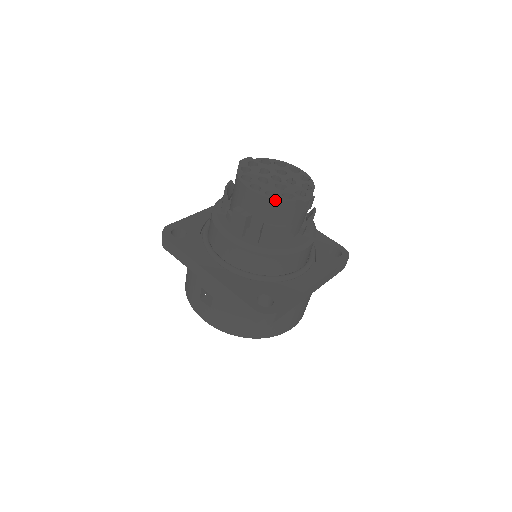
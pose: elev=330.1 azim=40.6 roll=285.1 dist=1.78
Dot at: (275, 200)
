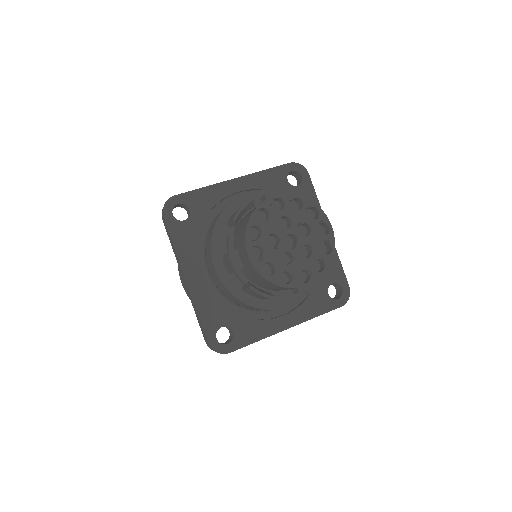
Dot at: (268, 281)
